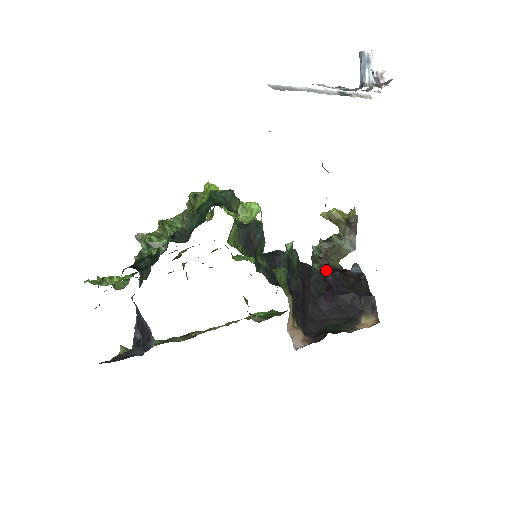
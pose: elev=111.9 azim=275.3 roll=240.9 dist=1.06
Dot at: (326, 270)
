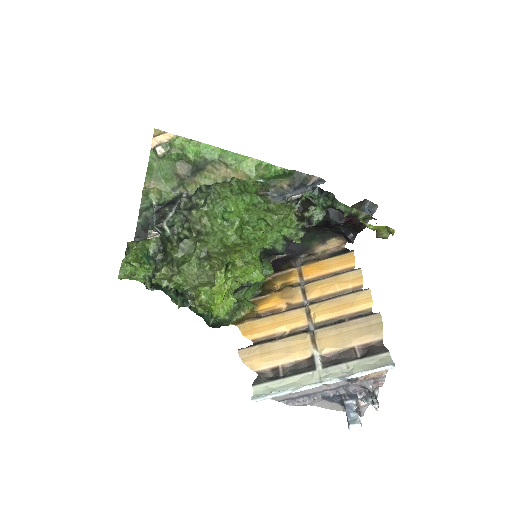
Dot at: occluded
